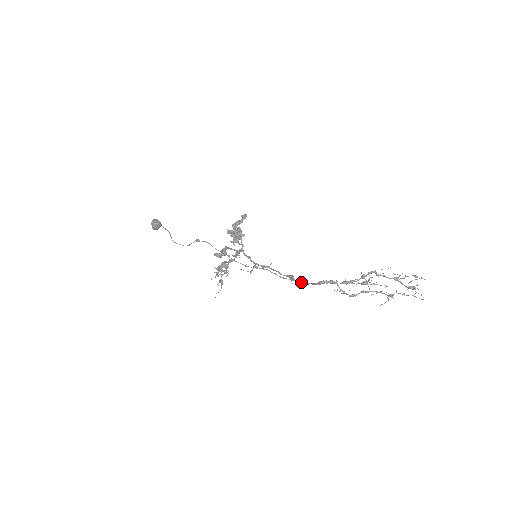
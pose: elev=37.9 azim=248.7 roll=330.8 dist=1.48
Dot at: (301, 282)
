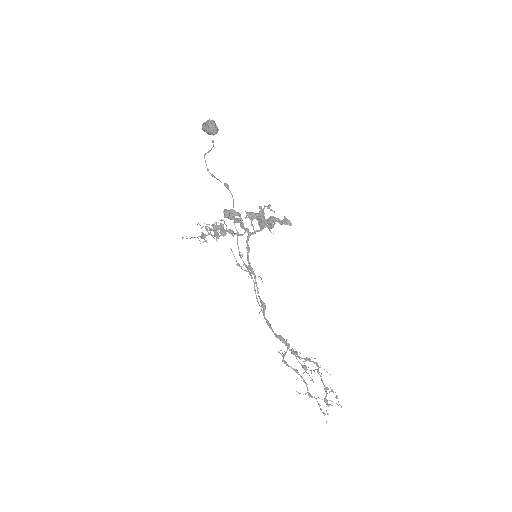
Dot at: (267, 321)
